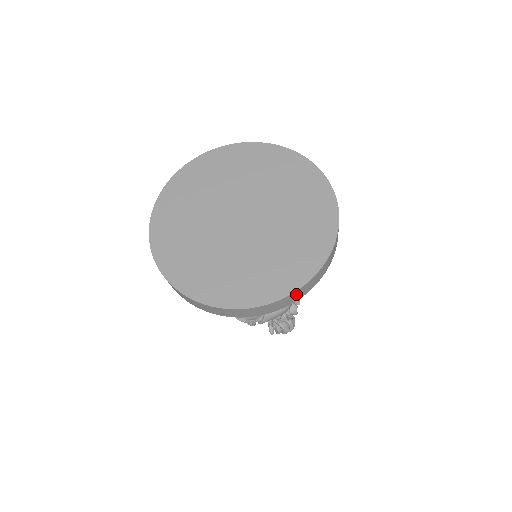
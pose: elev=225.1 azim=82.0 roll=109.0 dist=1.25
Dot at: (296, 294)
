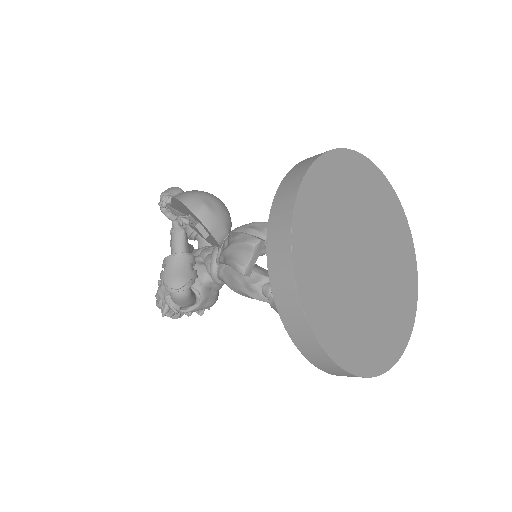
Dot at: occluded
